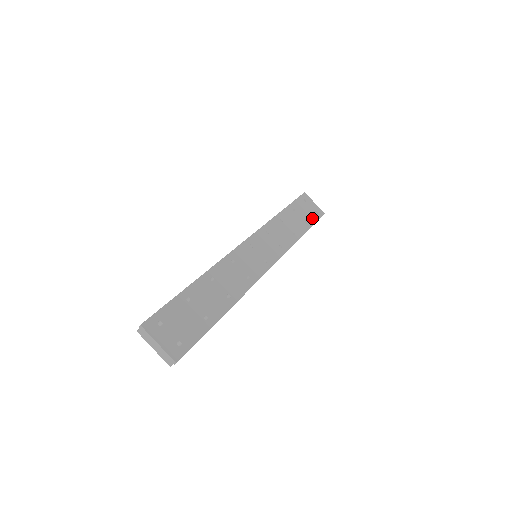
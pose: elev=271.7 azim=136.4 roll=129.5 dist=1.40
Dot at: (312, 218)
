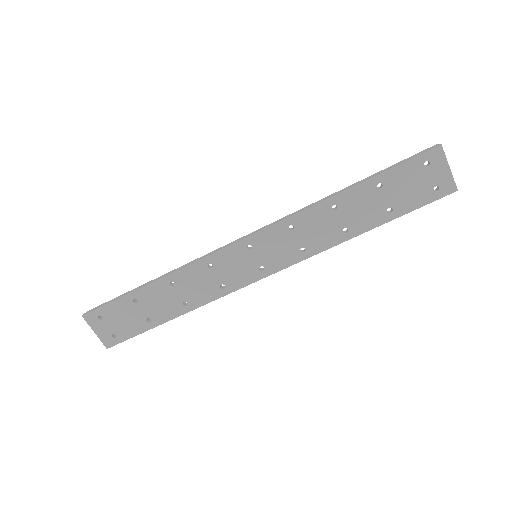
Dot at: (413, 201)
